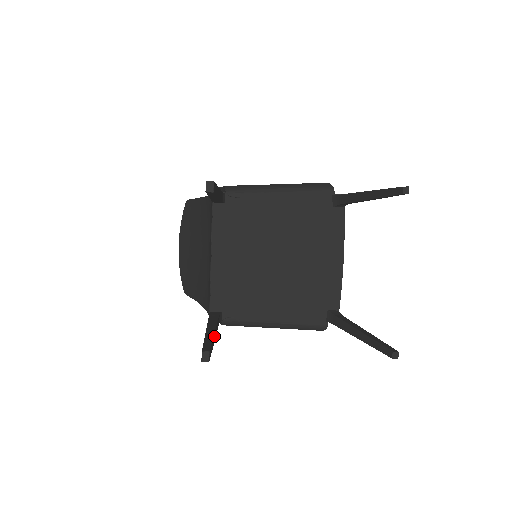
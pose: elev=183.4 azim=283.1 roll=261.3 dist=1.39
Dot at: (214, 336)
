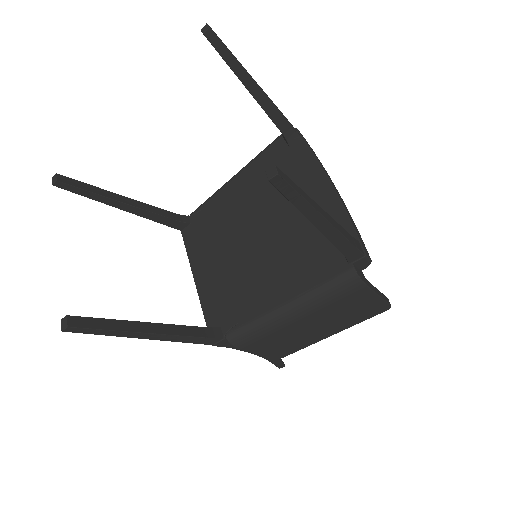
Dot at: (138, 325)
